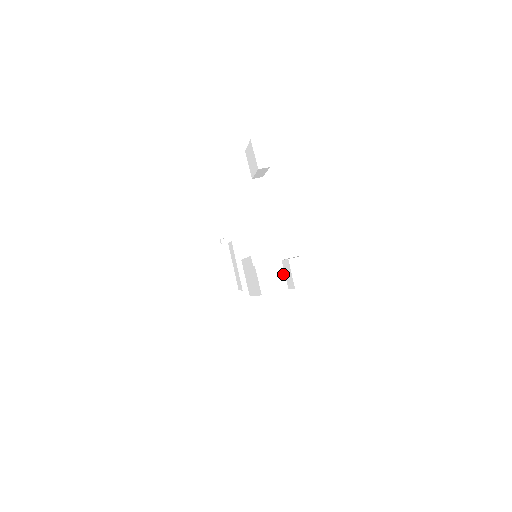
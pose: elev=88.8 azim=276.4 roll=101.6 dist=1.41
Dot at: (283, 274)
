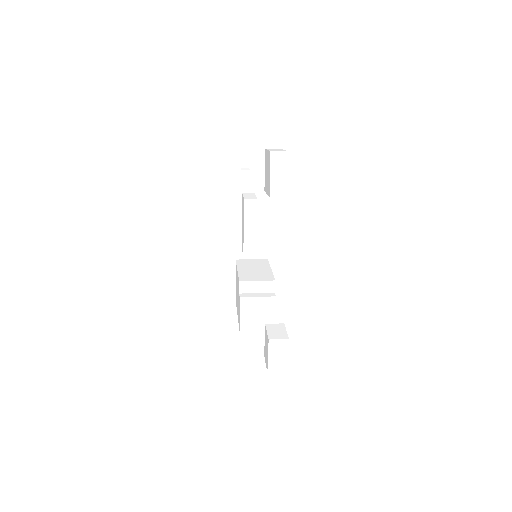
Dot at: (272, 313)
